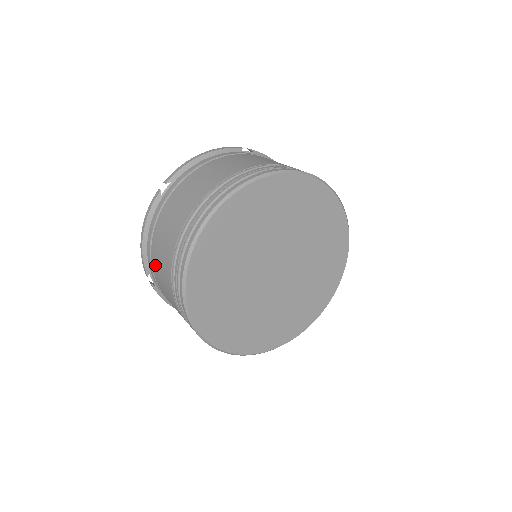
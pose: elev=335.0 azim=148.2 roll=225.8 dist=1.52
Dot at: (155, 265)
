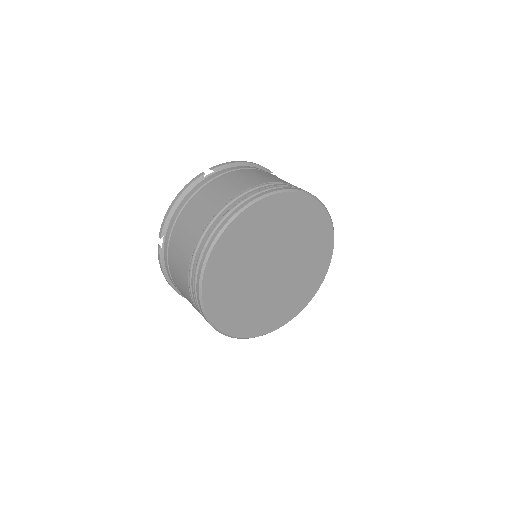
Dot at: (178, 228)
